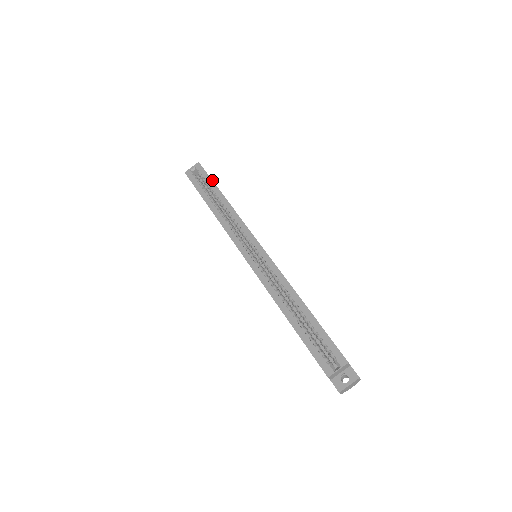
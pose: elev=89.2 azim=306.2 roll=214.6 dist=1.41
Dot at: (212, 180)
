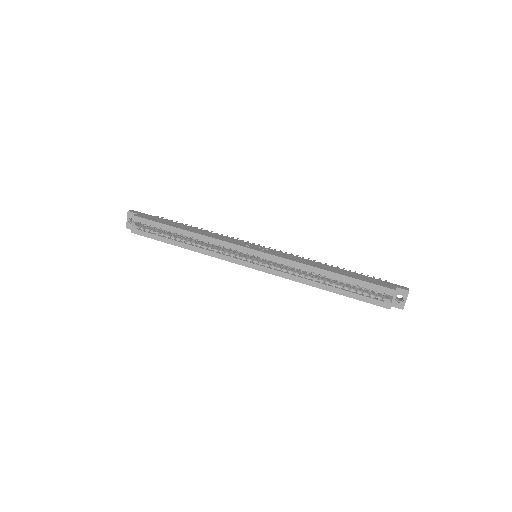
Dot at: (160, 223)
